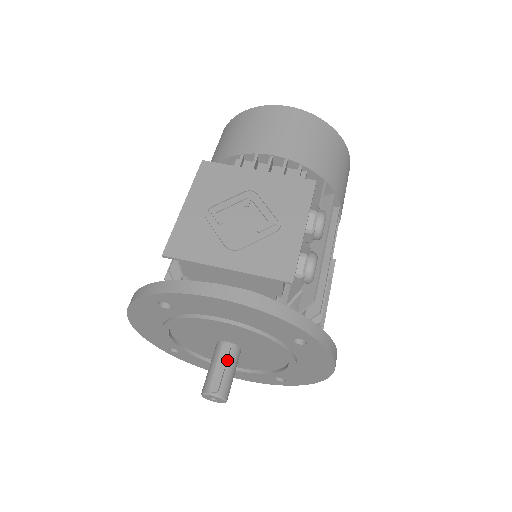
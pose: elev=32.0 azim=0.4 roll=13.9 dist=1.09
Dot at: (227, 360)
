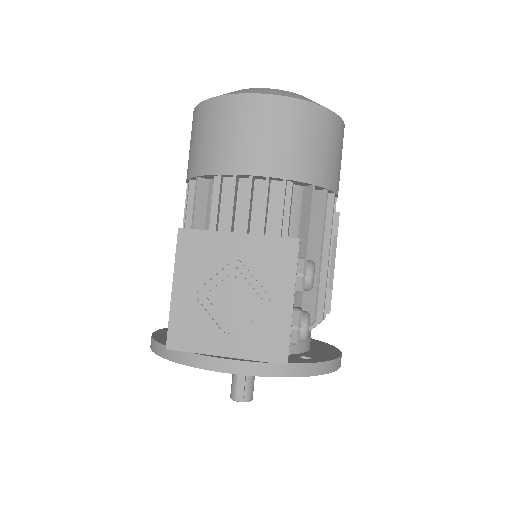
Dot at: occluded
